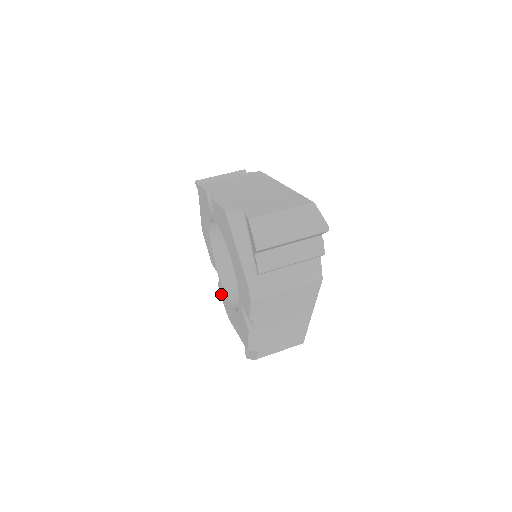
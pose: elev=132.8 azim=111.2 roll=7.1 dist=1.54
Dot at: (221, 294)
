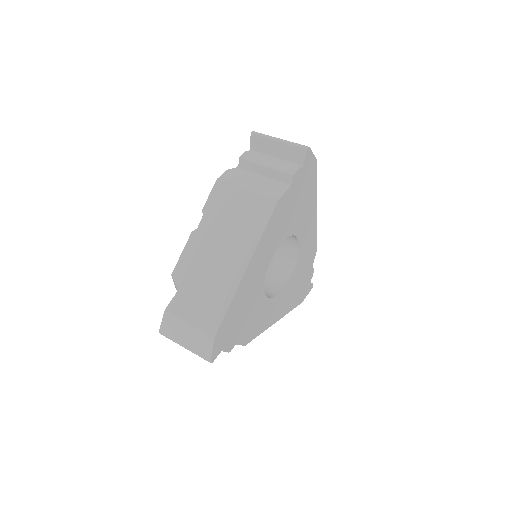
Dot at: occluded
